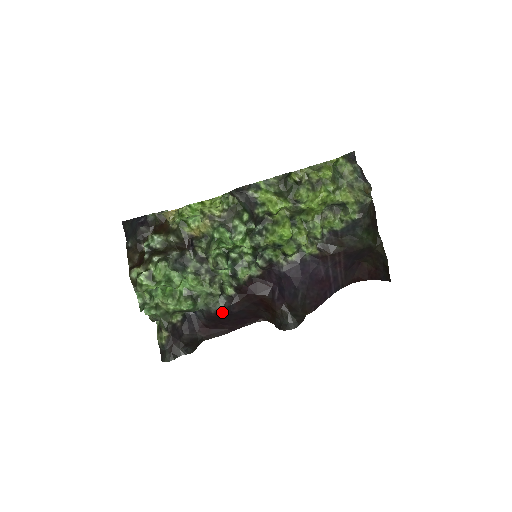
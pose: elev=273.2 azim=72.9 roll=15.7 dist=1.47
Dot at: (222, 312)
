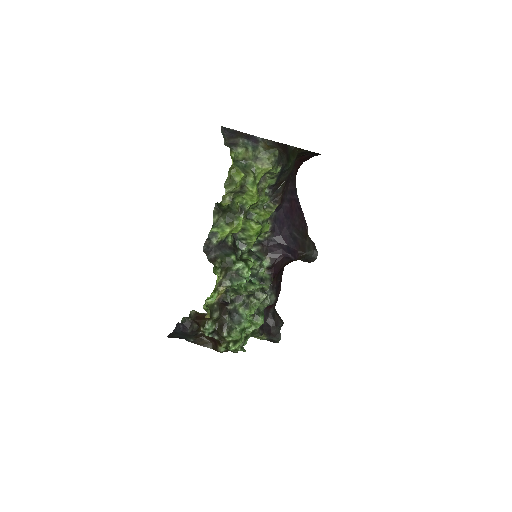
Dot at: (276, 297)
